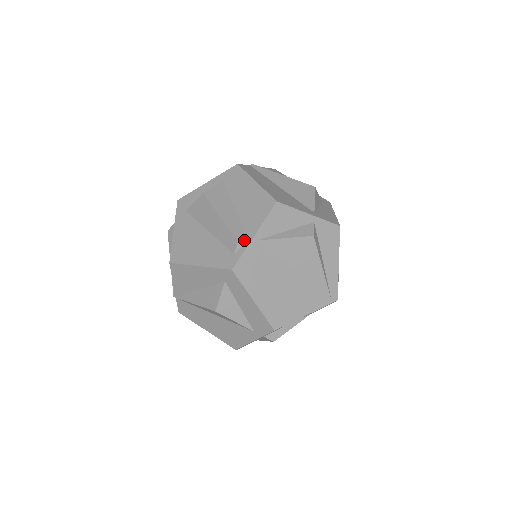
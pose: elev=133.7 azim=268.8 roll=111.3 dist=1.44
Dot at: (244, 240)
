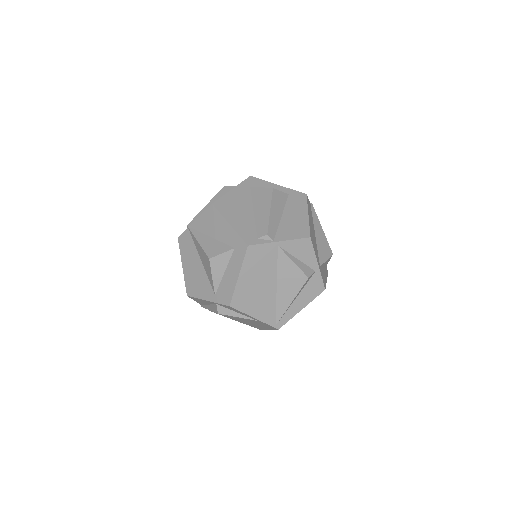
Dot at: (271, 237)
